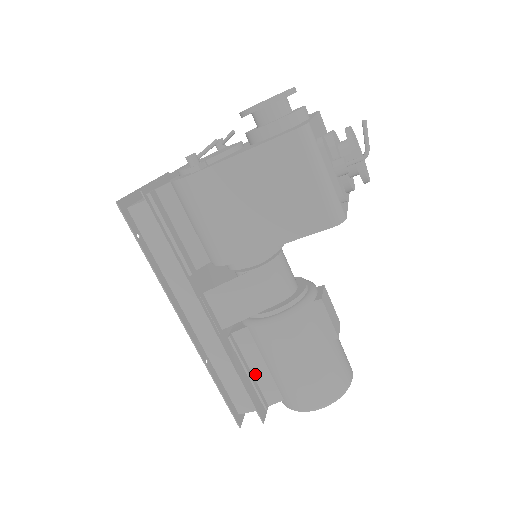
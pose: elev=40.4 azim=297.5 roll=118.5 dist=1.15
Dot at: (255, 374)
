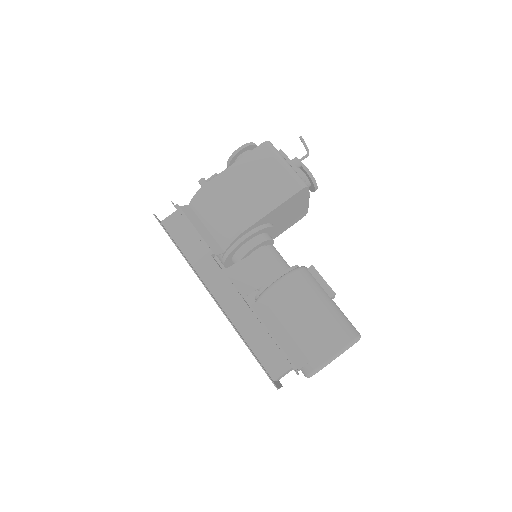
Dot at: (278, 340)
